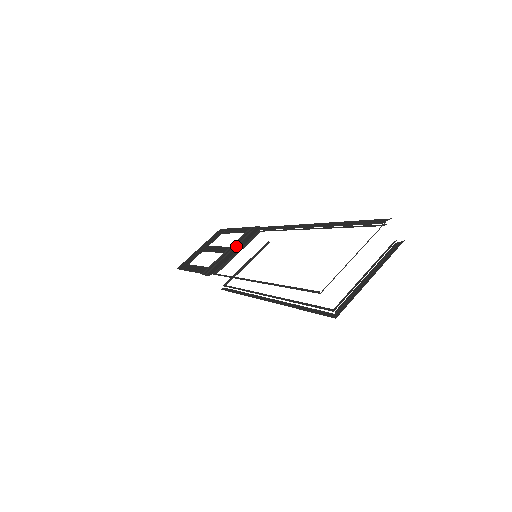
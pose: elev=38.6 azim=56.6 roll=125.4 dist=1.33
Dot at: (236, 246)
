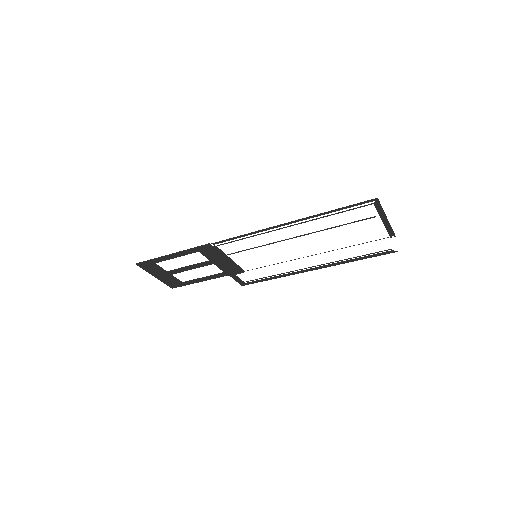
Dot at: (223, 263)
